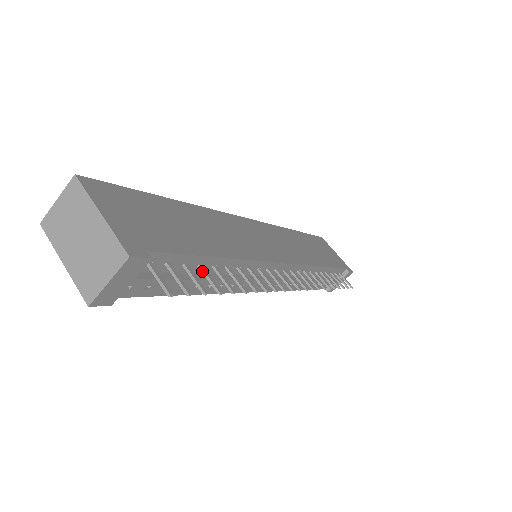
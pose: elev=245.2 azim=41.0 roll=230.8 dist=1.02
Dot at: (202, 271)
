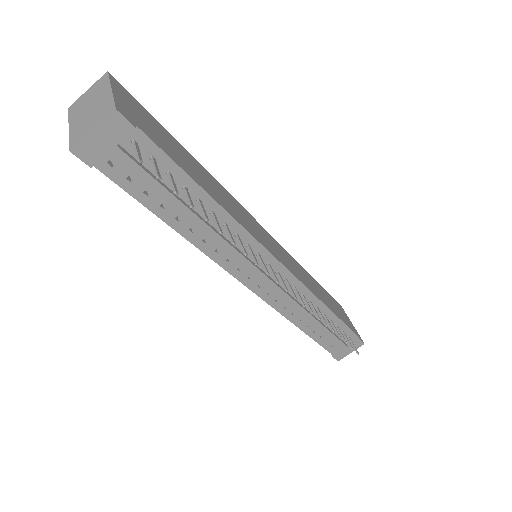
Dot at: (185, 191)
